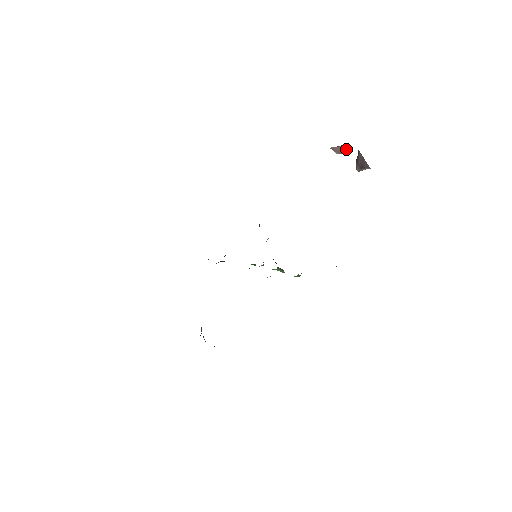
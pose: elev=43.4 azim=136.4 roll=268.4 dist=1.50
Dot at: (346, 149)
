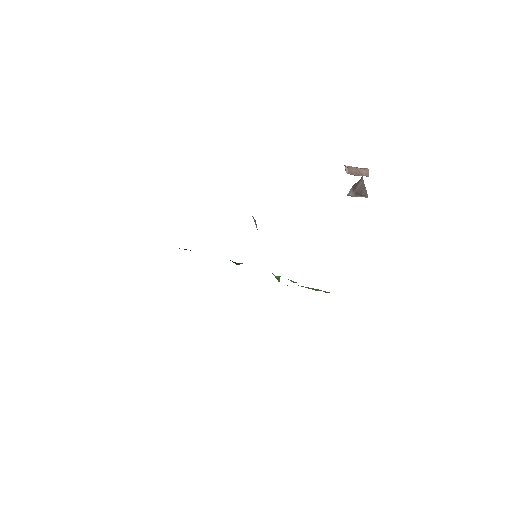
Dot at: (363, 173)
